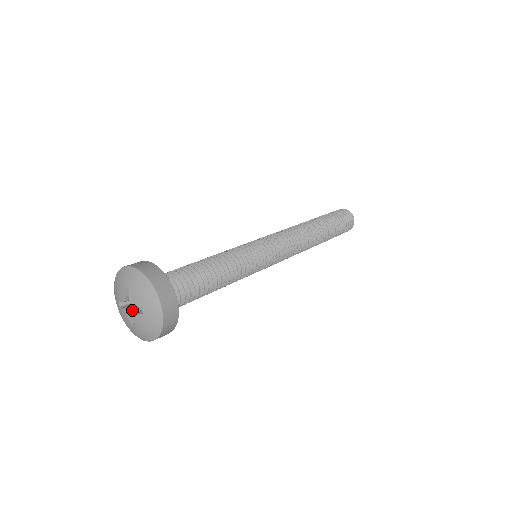
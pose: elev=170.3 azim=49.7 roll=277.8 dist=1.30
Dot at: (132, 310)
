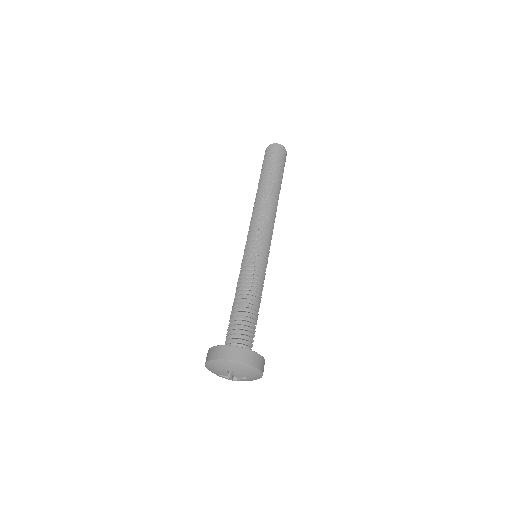
Dot at: (230, 374)
